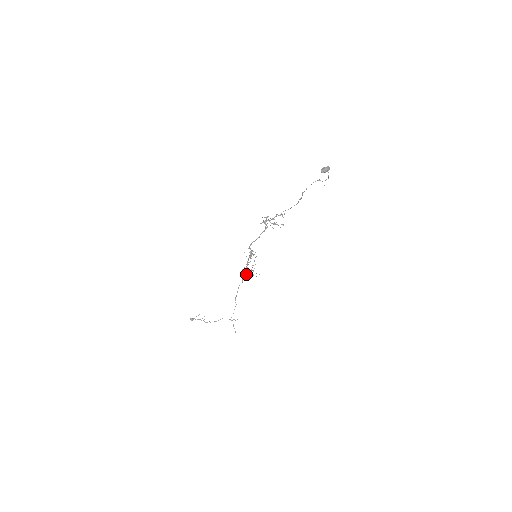
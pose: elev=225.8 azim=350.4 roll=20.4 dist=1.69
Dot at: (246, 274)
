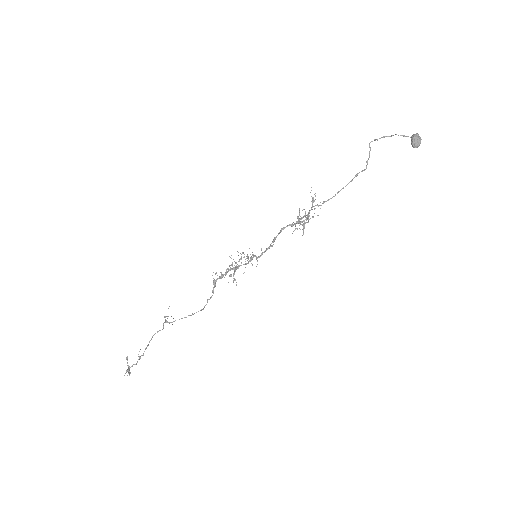
Dot at: (234, 280)
